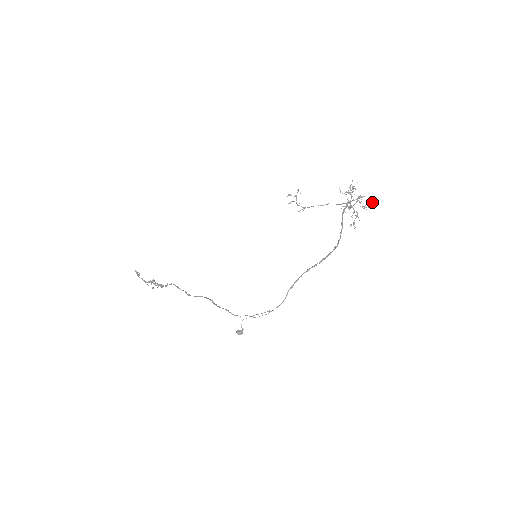
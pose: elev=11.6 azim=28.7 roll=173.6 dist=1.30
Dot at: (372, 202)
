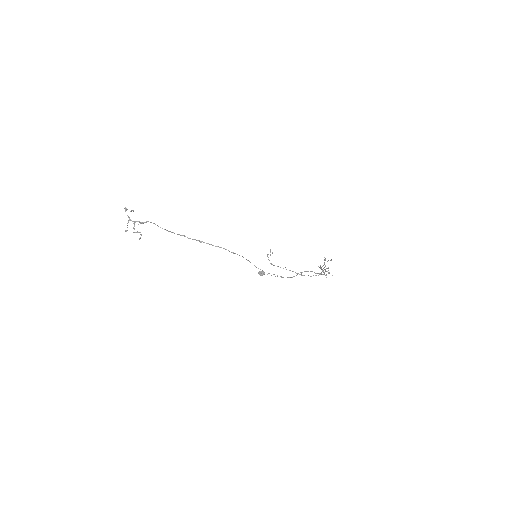
Dot at: occluded
